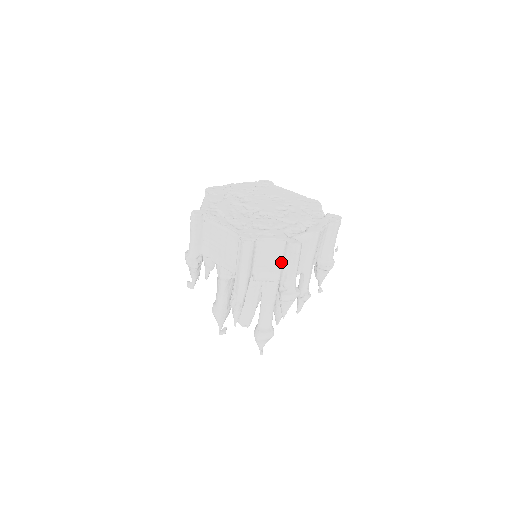
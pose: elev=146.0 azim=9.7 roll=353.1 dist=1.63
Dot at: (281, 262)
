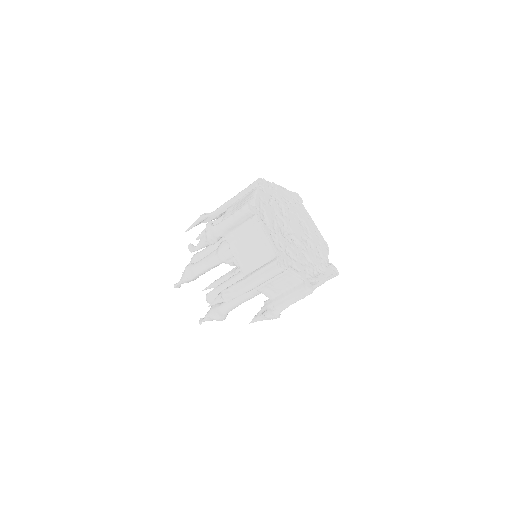
Dot at: (287, 290)
